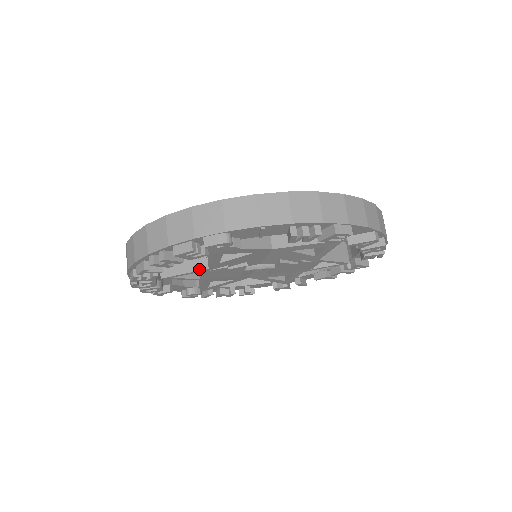
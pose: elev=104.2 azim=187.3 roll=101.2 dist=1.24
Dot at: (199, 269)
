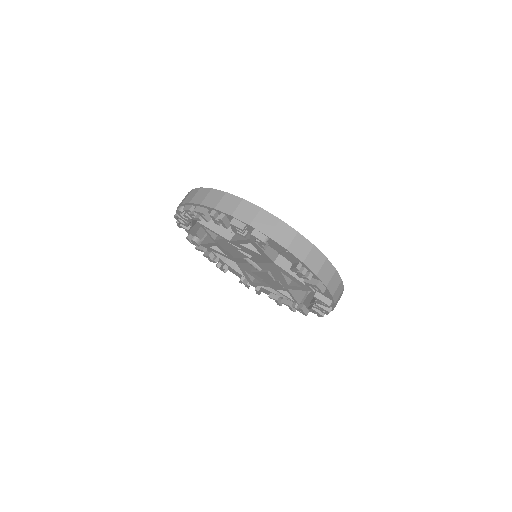
Dot at: (224, 236)
